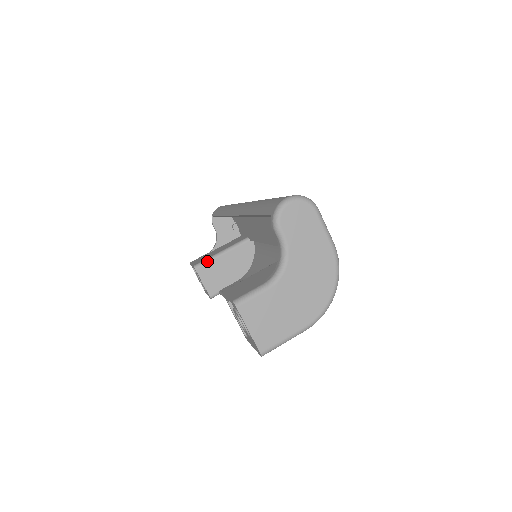
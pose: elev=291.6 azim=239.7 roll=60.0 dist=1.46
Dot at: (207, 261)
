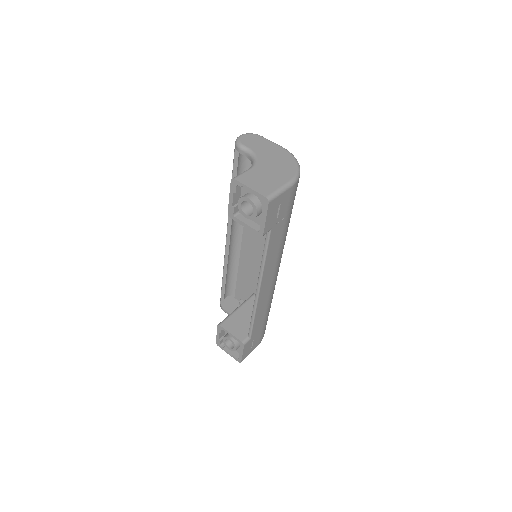
Dot at: (227, 317)
